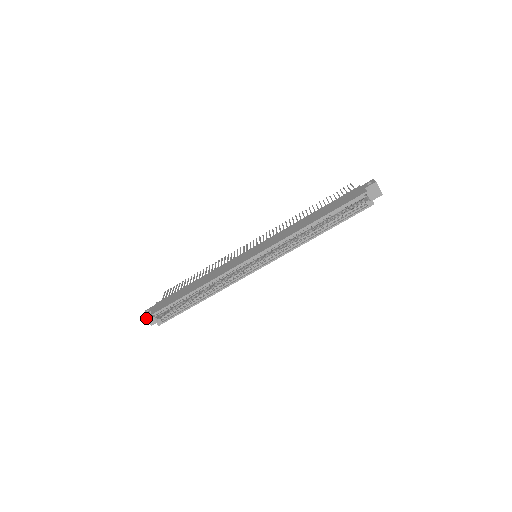
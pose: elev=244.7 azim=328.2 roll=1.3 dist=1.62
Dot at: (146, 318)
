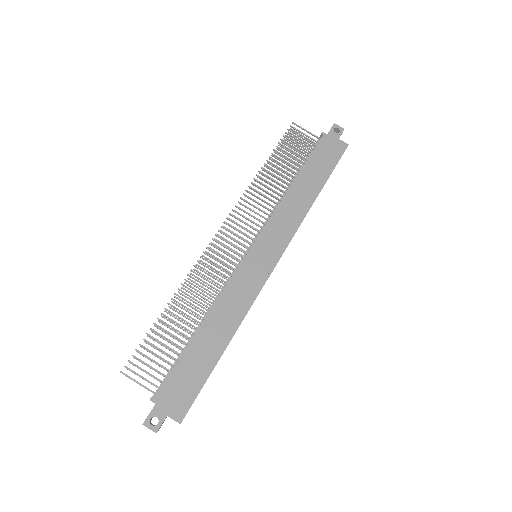
Dot at: occluded
